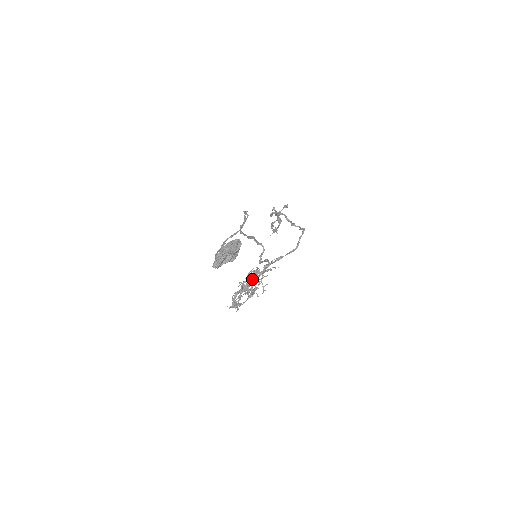
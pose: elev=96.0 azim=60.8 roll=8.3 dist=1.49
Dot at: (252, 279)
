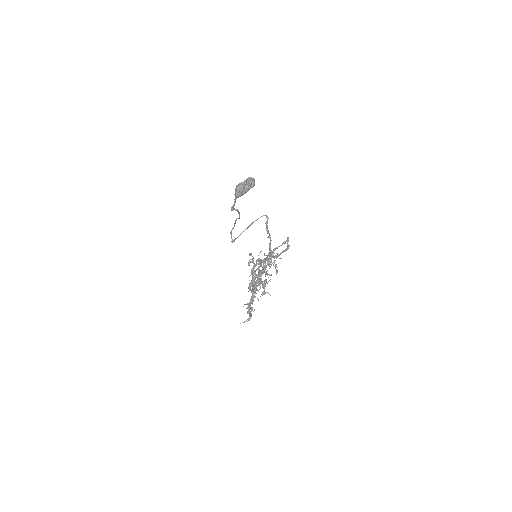
Dot at: (263, 259)
